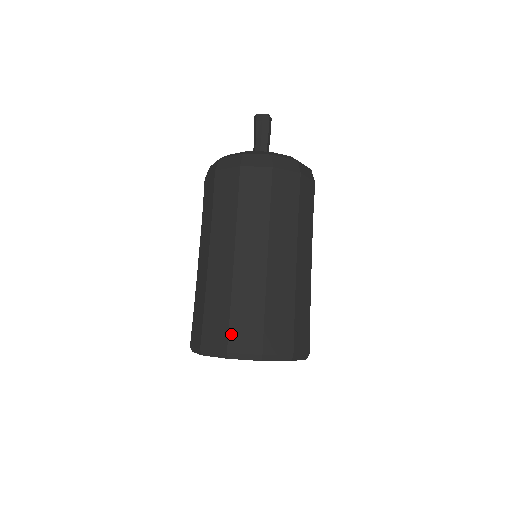
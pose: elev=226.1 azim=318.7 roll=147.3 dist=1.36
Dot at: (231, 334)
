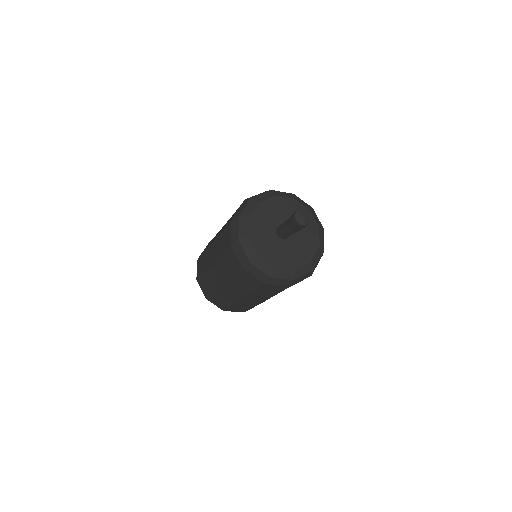
Dot at: (210, 297)
